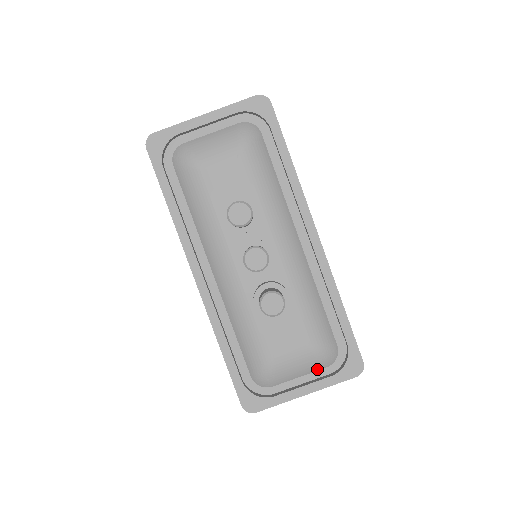
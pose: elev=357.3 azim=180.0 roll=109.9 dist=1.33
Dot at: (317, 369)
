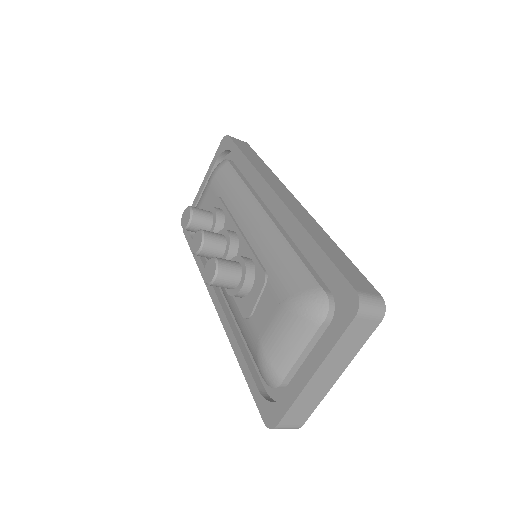
Dot at: (312, 332)
